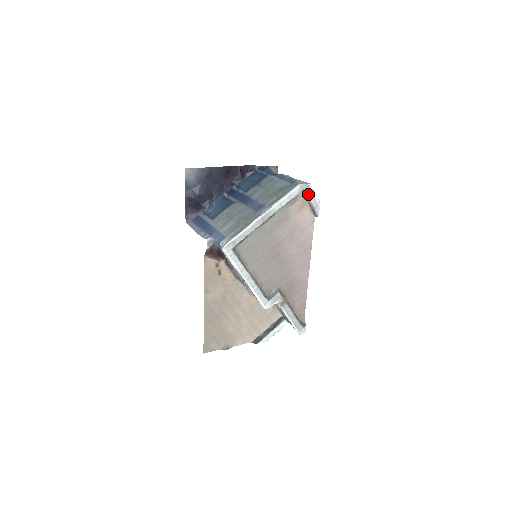
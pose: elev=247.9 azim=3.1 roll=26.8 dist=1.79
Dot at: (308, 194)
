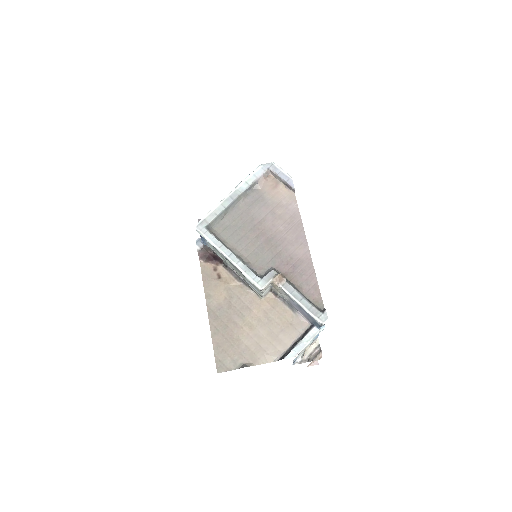
Dot at: (275, 171)
